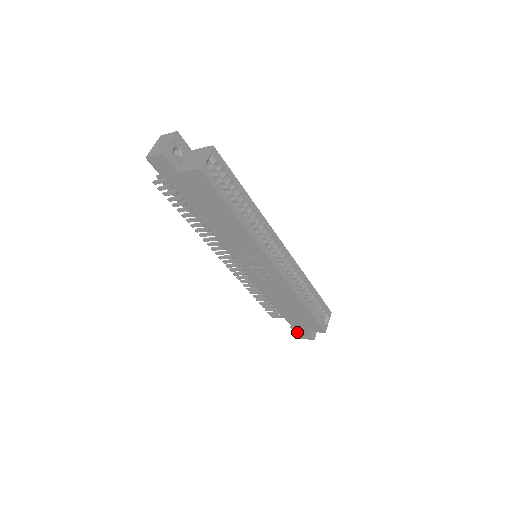
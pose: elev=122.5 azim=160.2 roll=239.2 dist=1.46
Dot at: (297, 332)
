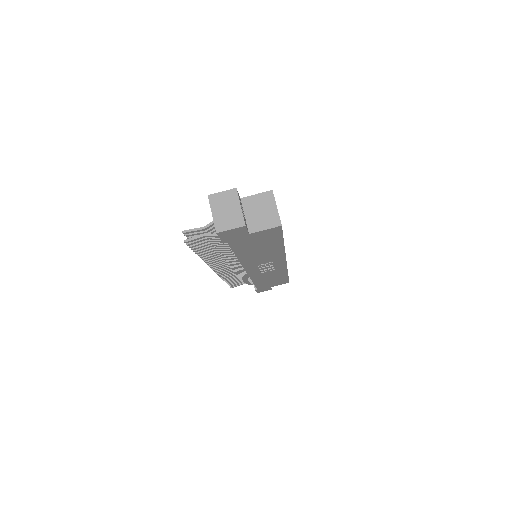
Dot at: occluded
